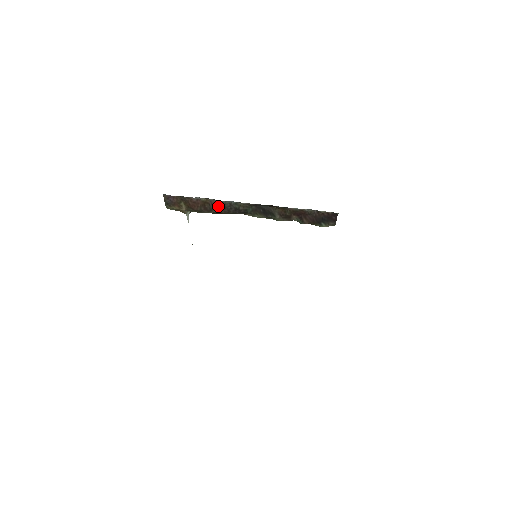
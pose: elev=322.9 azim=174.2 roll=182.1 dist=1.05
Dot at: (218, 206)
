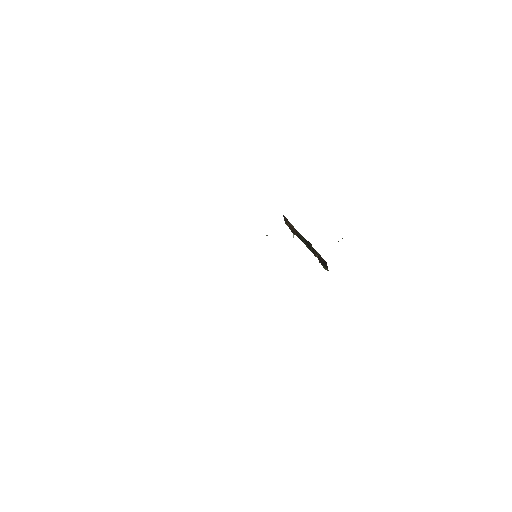
Dot at: (296, 232)
